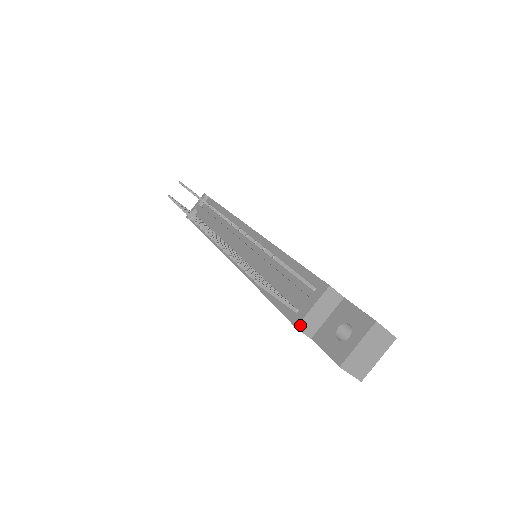
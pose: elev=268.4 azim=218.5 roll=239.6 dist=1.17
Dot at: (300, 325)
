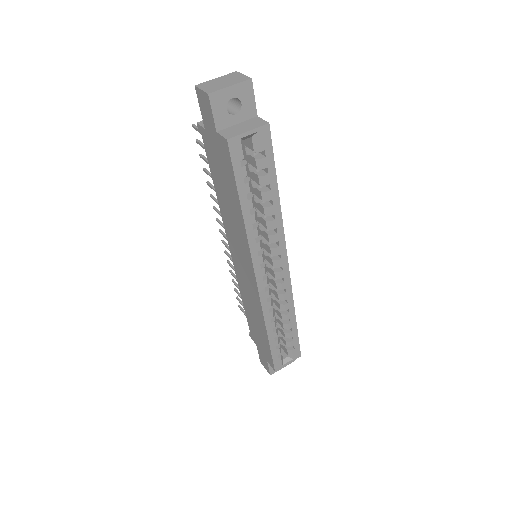
Dot at: (201, 122)
